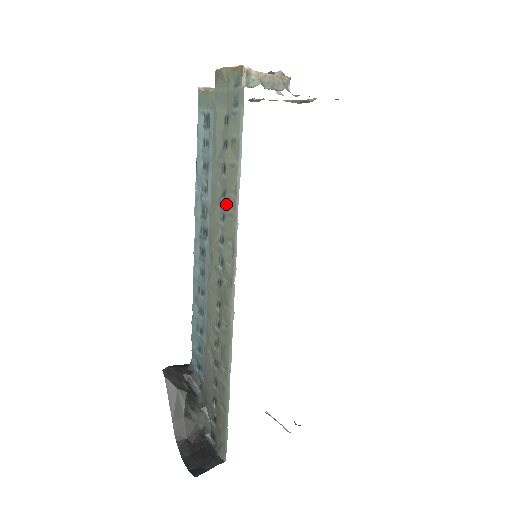
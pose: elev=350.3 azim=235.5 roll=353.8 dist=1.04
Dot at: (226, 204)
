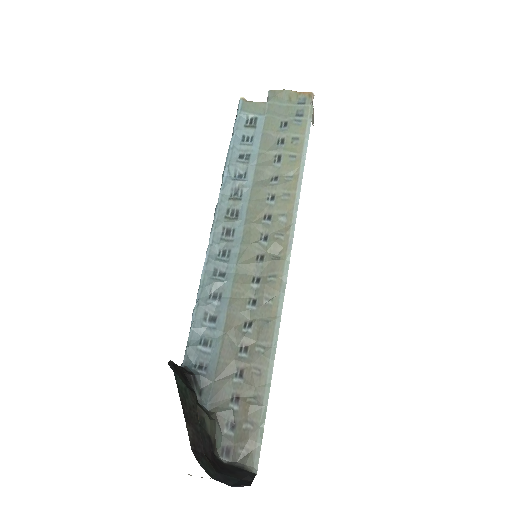
Dot at: (281, 185)
